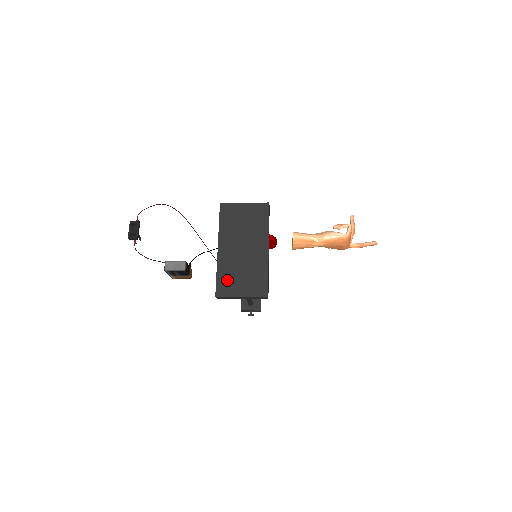
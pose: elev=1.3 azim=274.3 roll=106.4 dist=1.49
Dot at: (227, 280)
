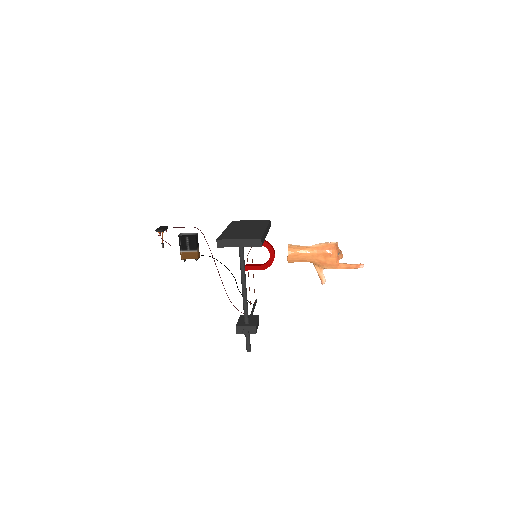
Dot at: (229, 236)
